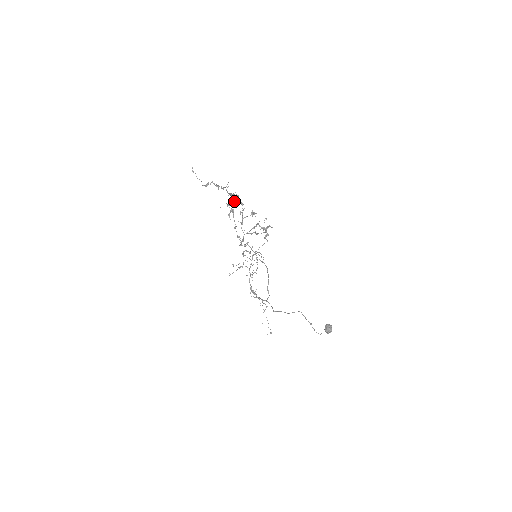
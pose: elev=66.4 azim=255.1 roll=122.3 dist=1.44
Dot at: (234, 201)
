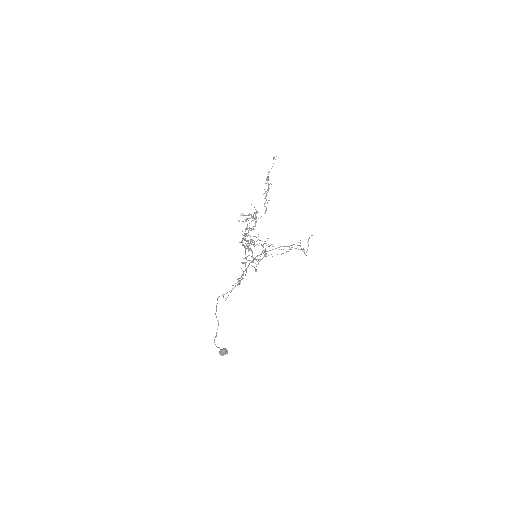
Dot at: (239, 221)
